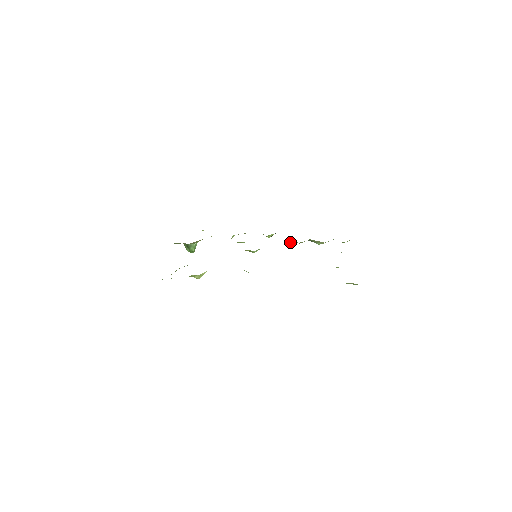
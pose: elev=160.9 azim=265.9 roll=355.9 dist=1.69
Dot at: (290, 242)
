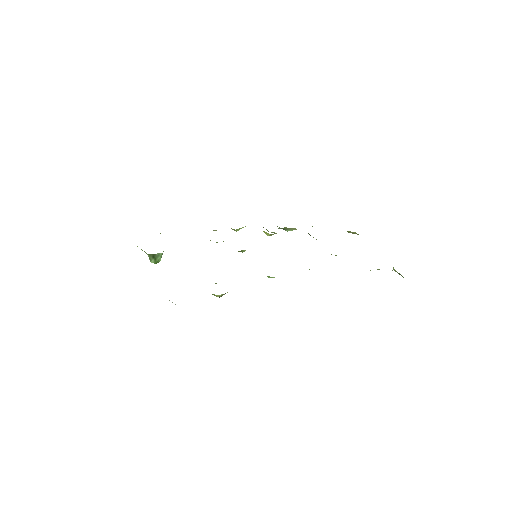
Dot at: occluded
